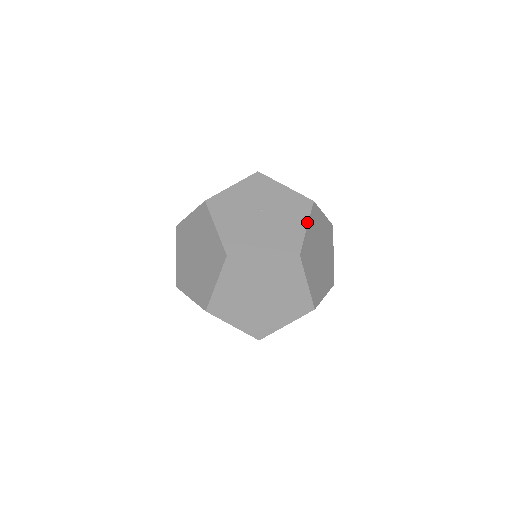
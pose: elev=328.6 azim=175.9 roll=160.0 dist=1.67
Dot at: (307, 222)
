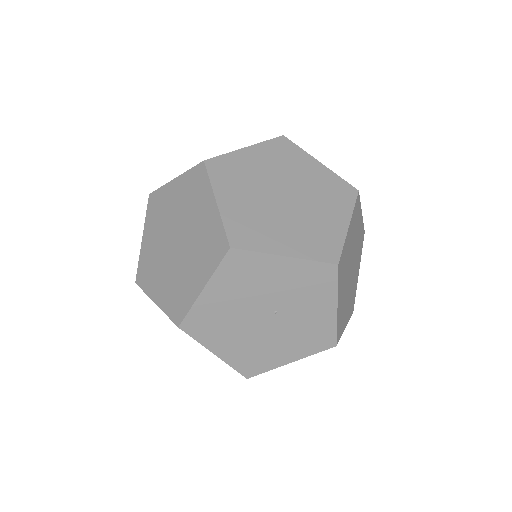
Dot at: (298, 359)
